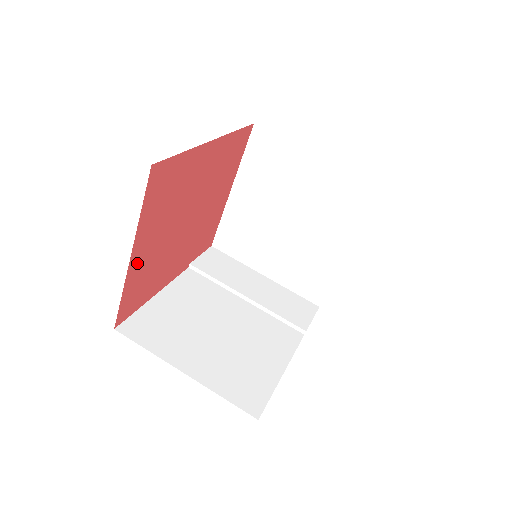
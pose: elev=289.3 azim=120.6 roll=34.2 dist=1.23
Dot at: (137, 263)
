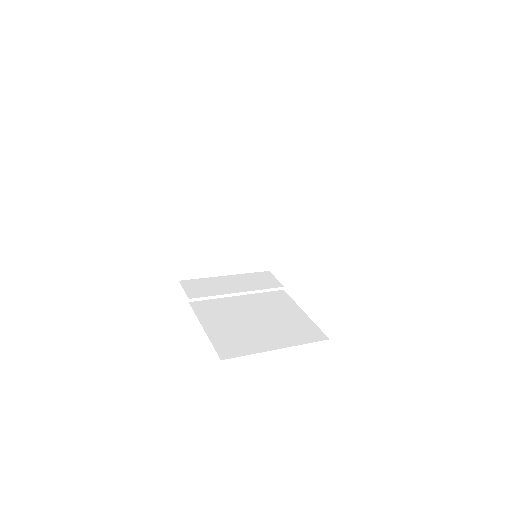
Dot at: occluded
